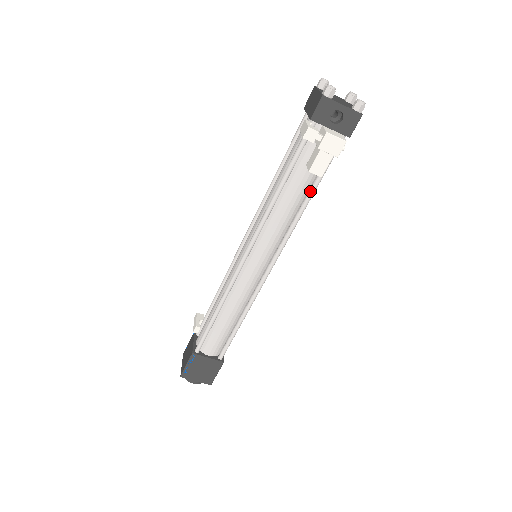
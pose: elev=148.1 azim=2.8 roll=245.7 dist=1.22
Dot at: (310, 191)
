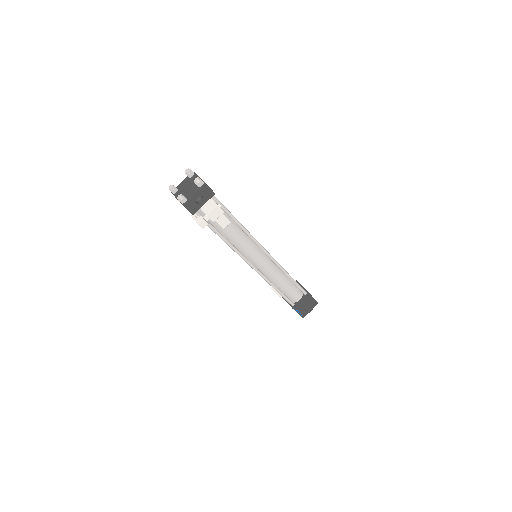
Dot at: (235, 222)
